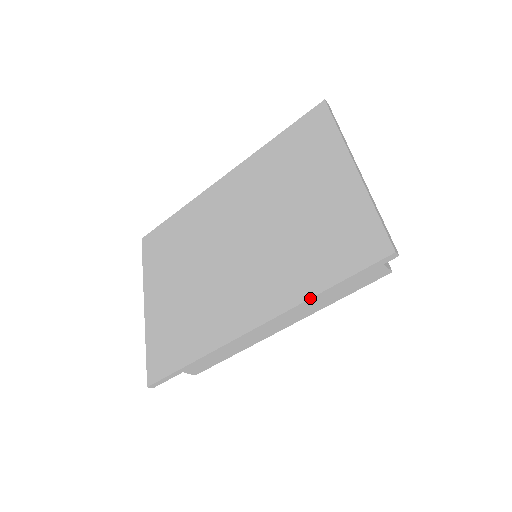
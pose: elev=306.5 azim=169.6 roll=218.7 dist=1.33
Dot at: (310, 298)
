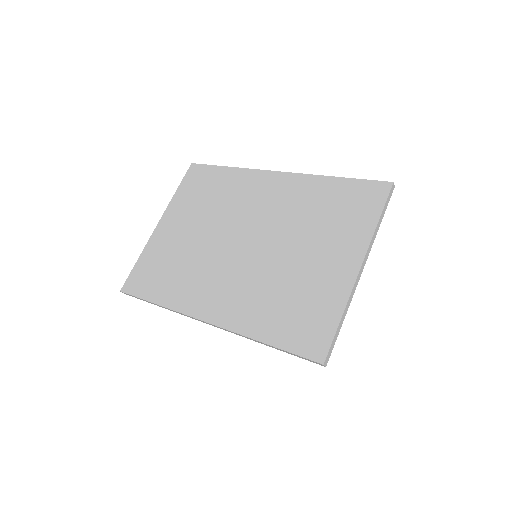
Dot at: (252, 338)
